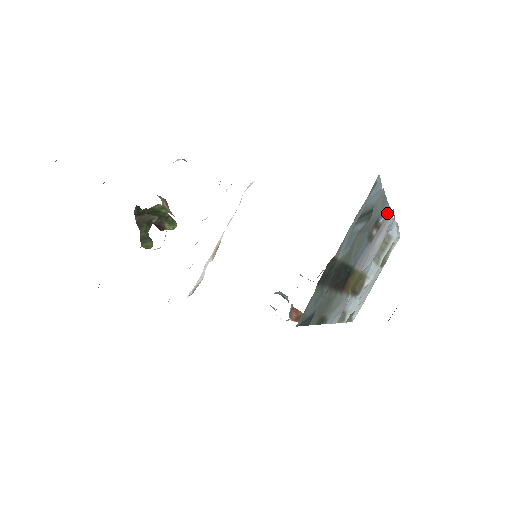
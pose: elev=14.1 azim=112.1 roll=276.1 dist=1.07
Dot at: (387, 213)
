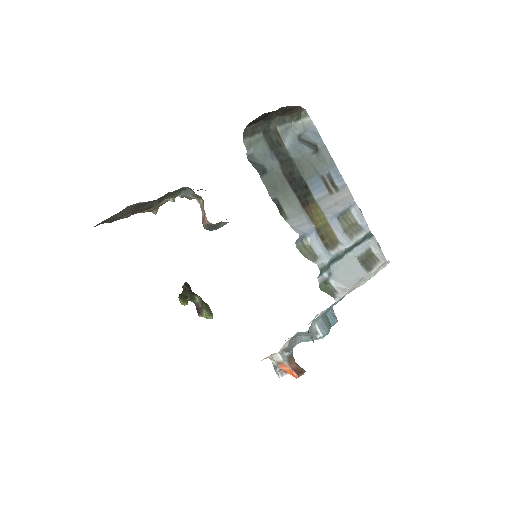
Dot at: (344, 186)
